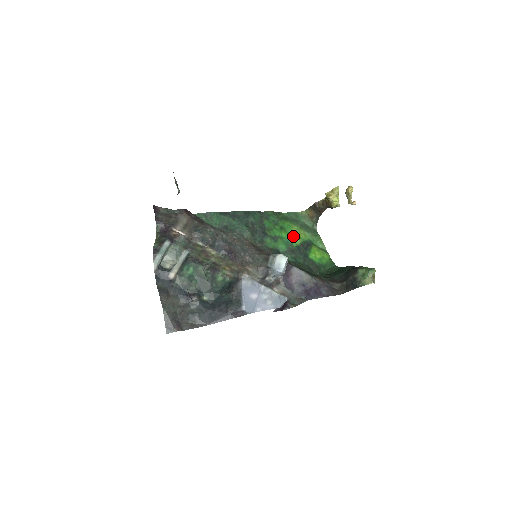
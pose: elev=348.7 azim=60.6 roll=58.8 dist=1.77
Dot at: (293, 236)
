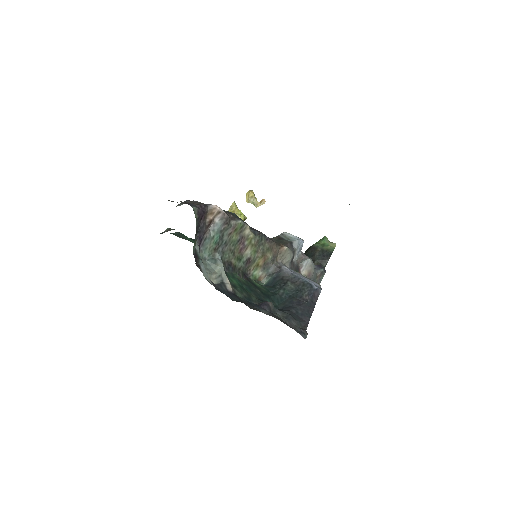
Dot at: occluded
